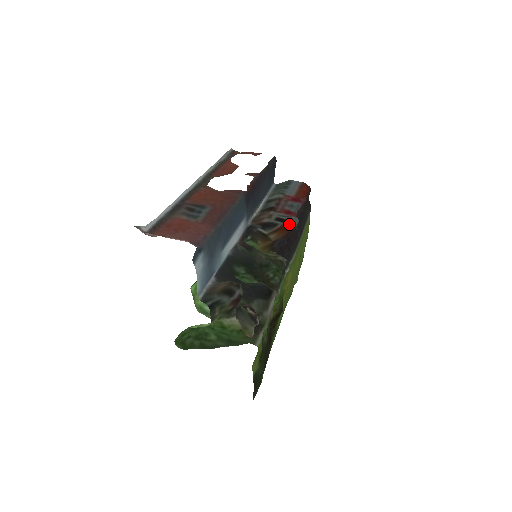
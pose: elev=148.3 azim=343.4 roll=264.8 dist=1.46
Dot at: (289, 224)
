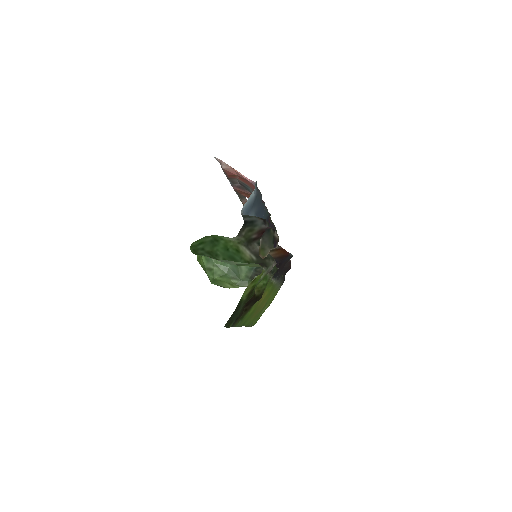
Dot at: occluded
